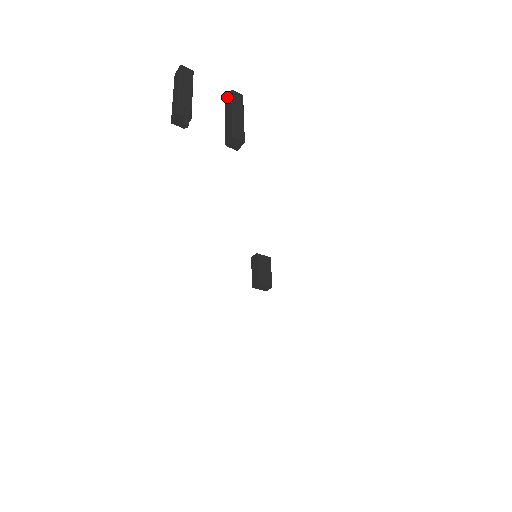
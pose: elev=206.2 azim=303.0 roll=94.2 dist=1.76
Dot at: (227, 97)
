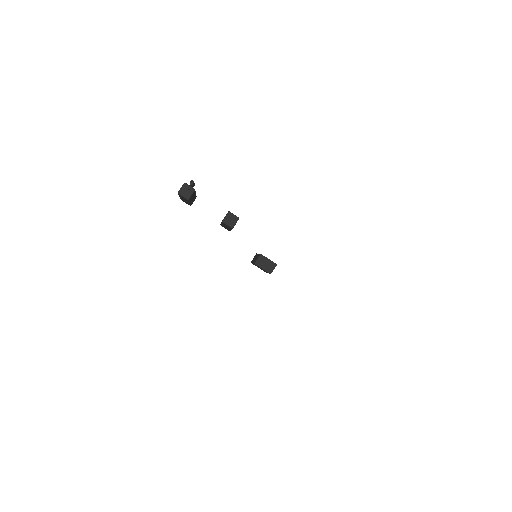
Dot at: occluded
